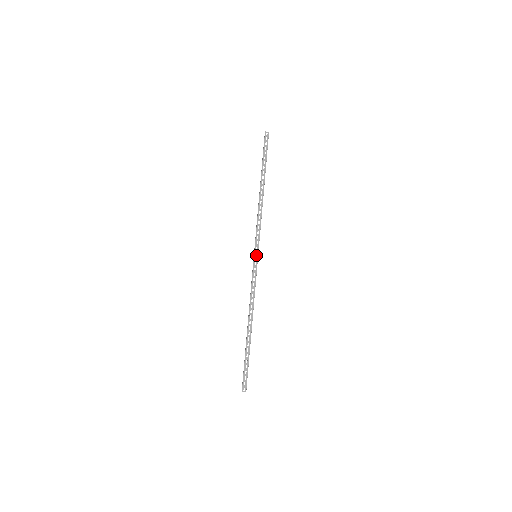
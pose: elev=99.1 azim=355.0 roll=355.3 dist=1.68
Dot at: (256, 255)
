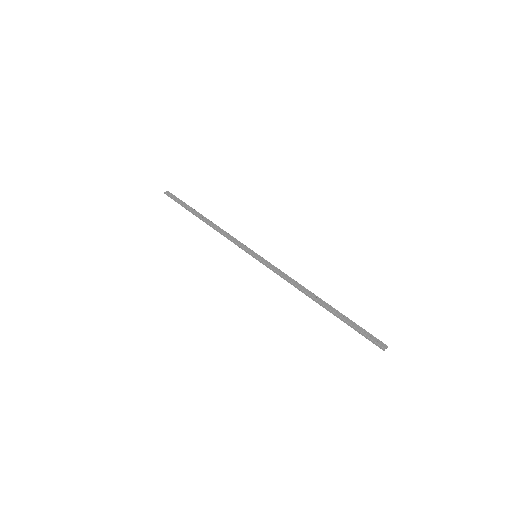
Dot at: (255, 255)
